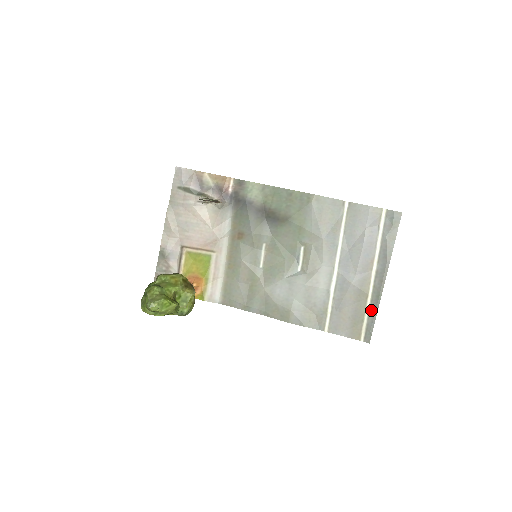
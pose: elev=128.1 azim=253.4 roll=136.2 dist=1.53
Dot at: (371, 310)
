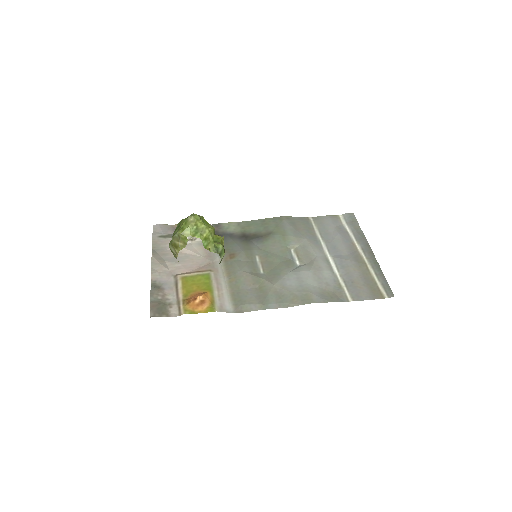
Dot at: (377, 273)
